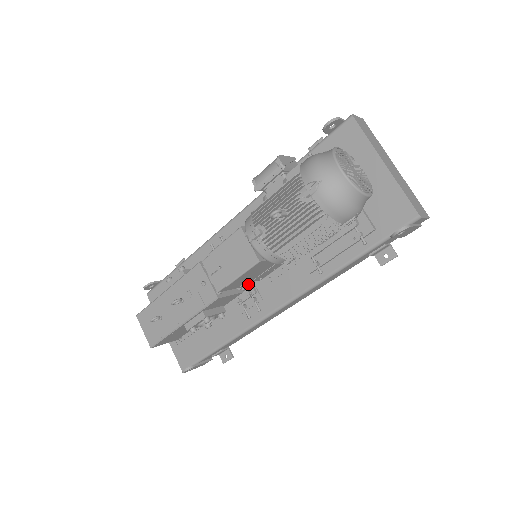
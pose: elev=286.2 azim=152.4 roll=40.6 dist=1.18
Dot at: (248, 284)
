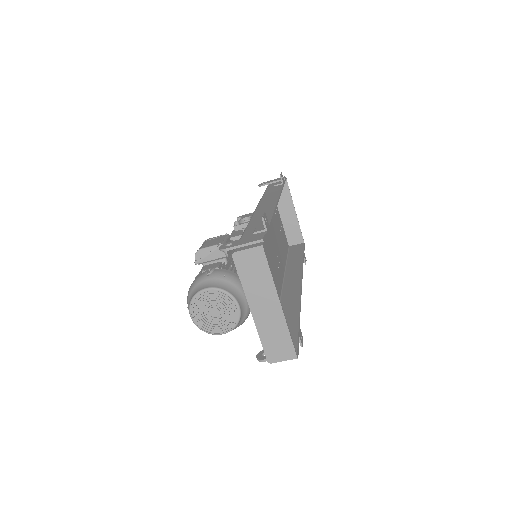
Dot at: occluded
